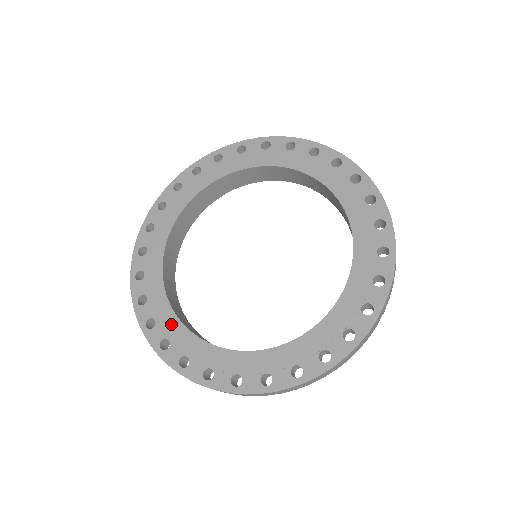
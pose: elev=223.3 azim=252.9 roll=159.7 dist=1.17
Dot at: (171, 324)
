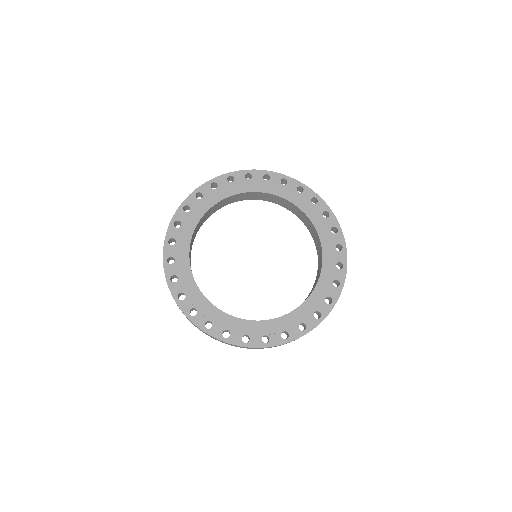
Dot at: (189, 284)
